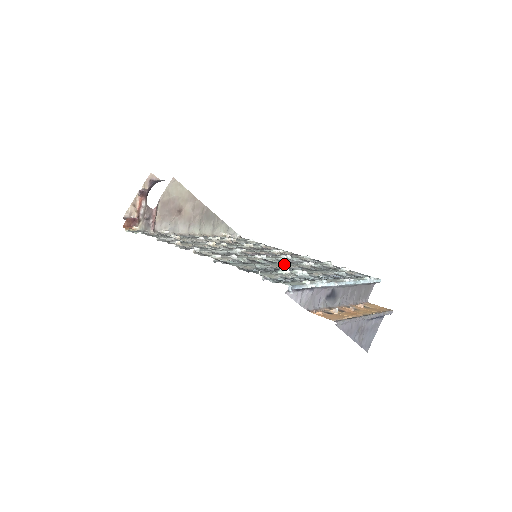
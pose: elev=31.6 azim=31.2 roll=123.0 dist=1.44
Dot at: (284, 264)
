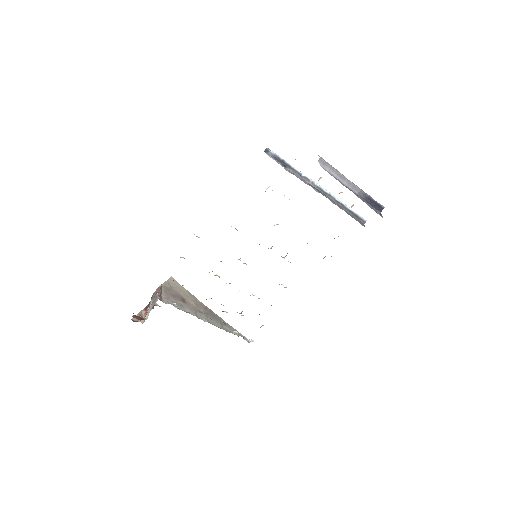
Dot at: (276, 224)
